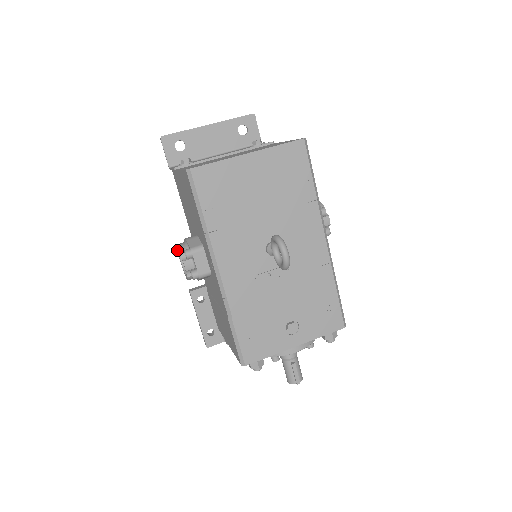
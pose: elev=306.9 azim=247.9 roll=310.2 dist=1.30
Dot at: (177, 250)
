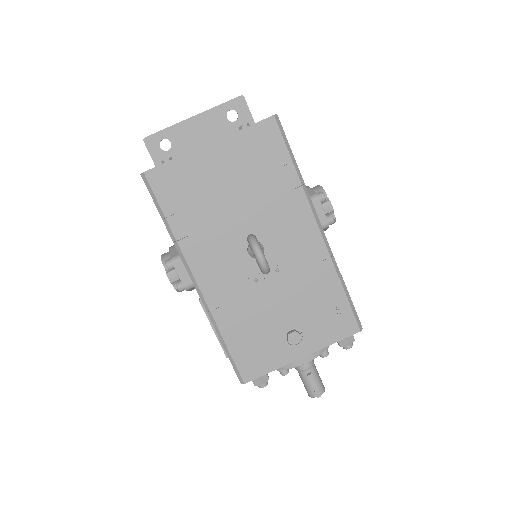
Dot at: occluded
